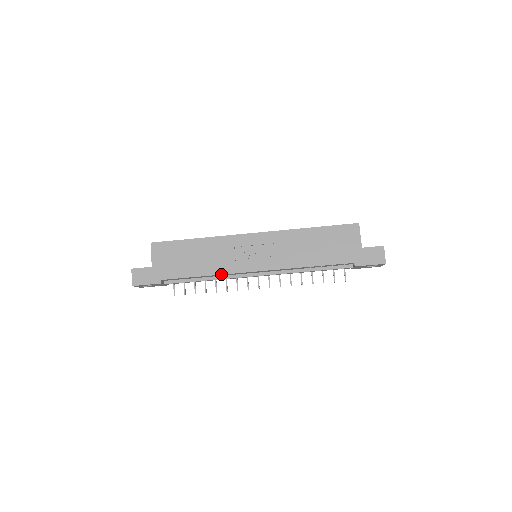
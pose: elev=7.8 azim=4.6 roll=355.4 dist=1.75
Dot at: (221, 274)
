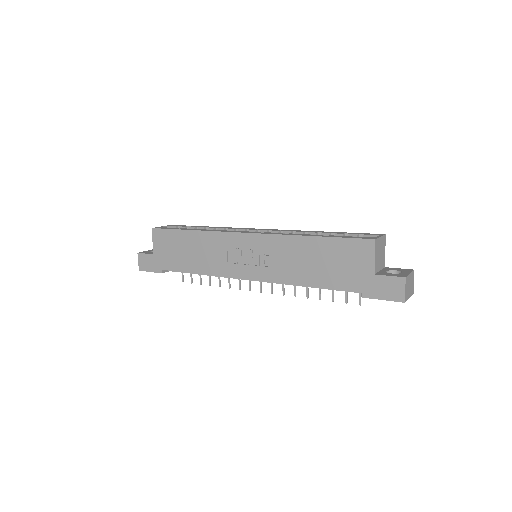
Dot at: (214, 275)
